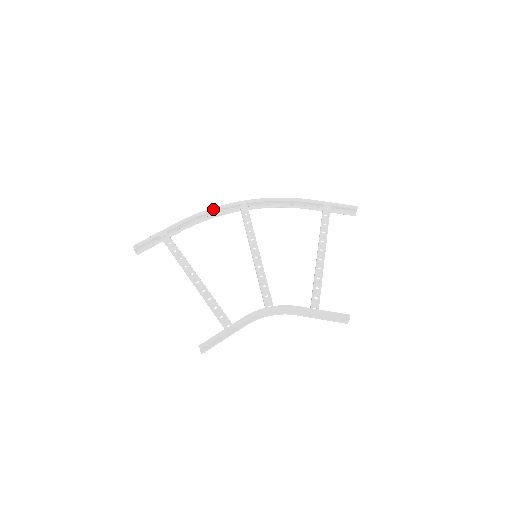
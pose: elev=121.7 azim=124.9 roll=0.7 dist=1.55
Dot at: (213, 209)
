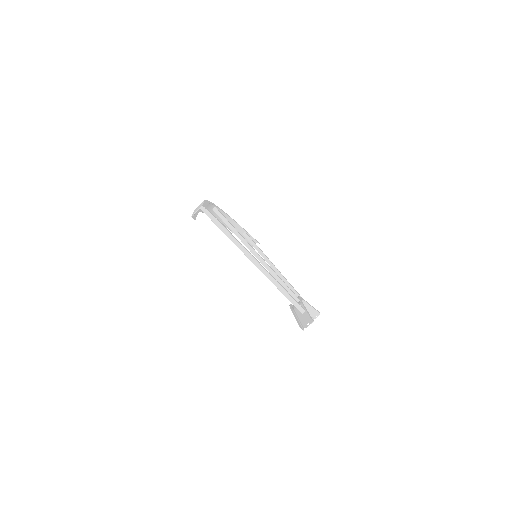
Dot at: occluded
